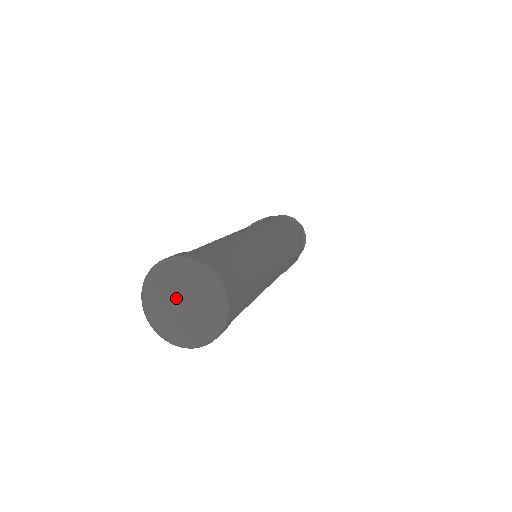
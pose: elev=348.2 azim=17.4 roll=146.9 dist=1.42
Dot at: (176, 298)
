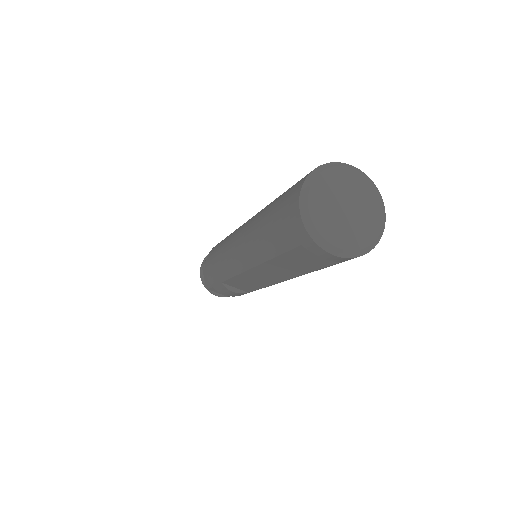
Dot at: (349, 200)
